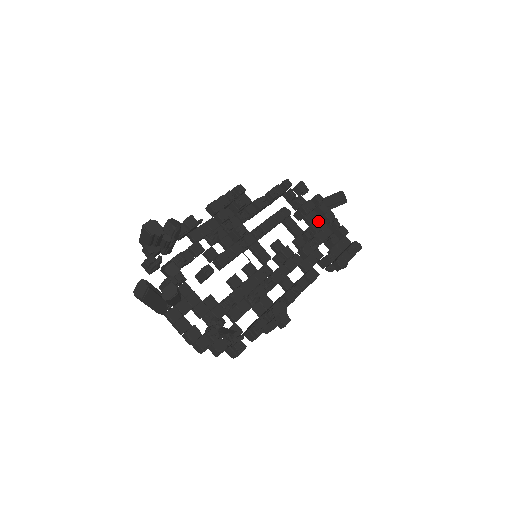
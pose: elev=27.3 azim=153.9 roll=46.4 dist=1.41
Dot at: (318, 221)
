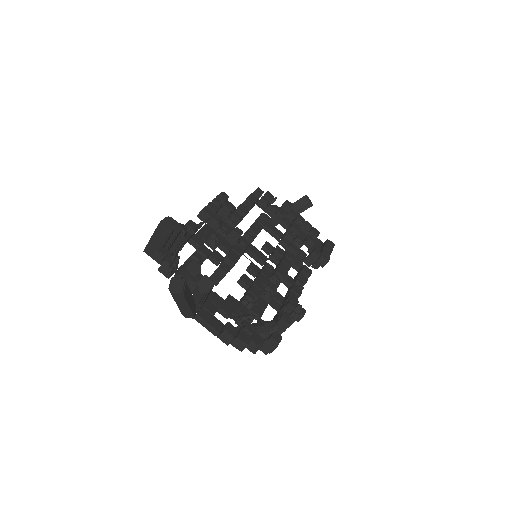
Dot at: occluded
